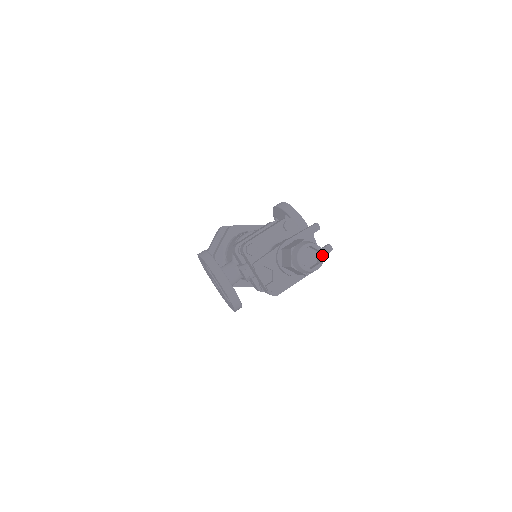
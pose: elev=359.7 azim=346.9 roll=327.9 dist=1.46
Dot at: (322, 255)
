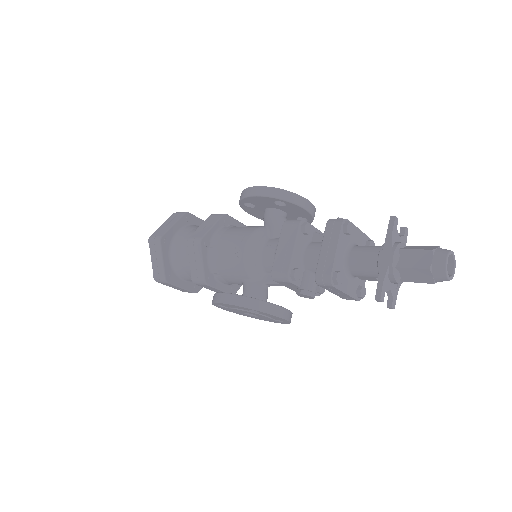
Dot at: (454, 256)
